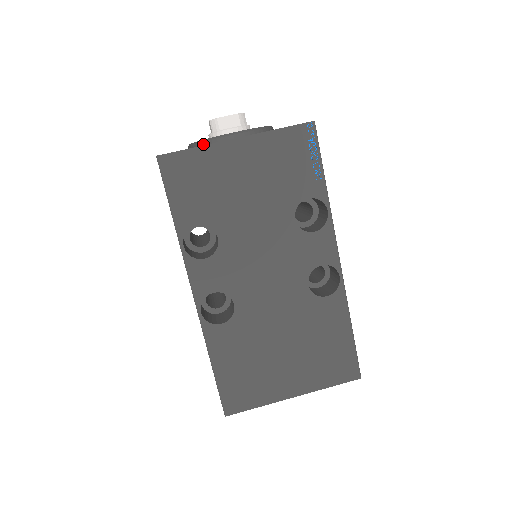
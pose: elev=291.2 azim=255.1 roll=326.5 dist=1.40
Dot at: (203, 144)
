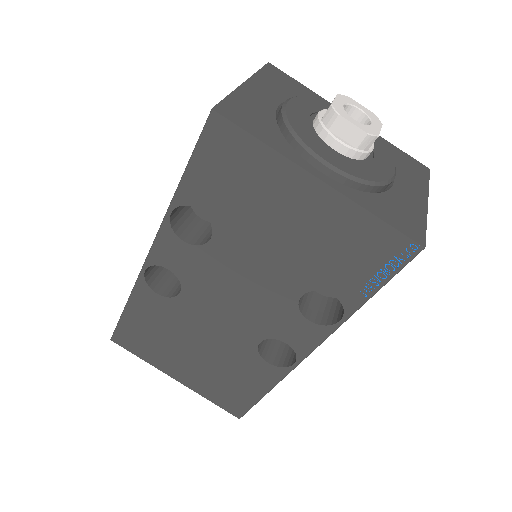
Dot at: (288, 134)
